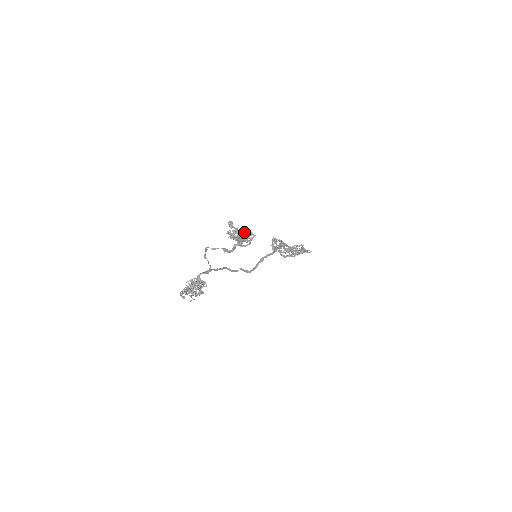
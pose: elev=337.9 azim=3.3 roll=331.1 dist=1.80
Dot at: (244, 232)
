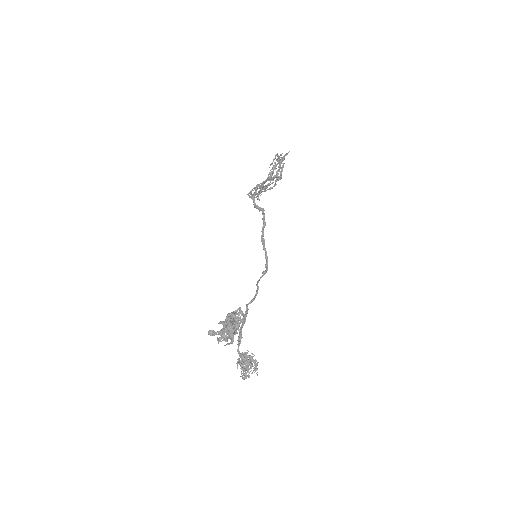
Dot at: (229, 324)
